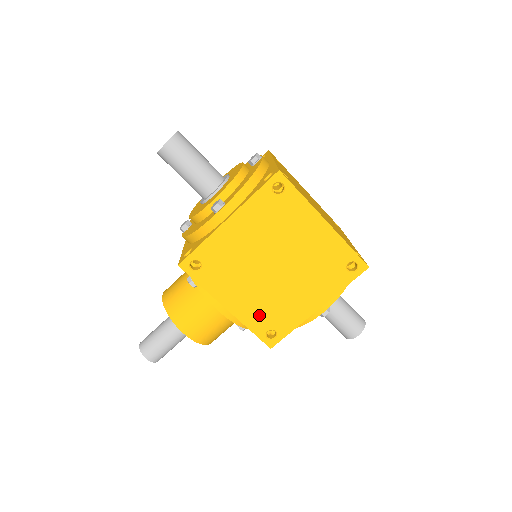
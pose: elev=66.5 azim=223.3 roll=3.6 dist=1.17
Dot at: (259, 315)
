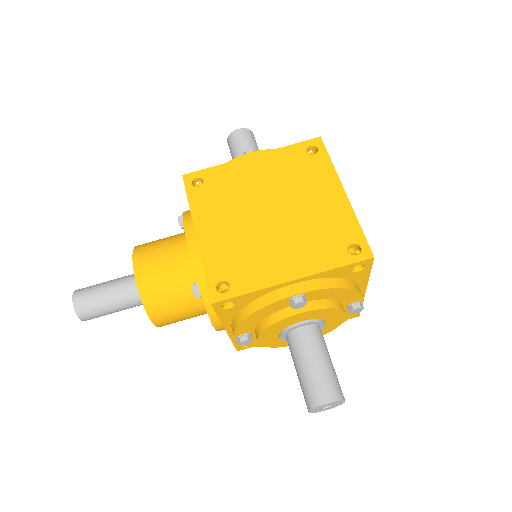
Dot at: (224, 256)
